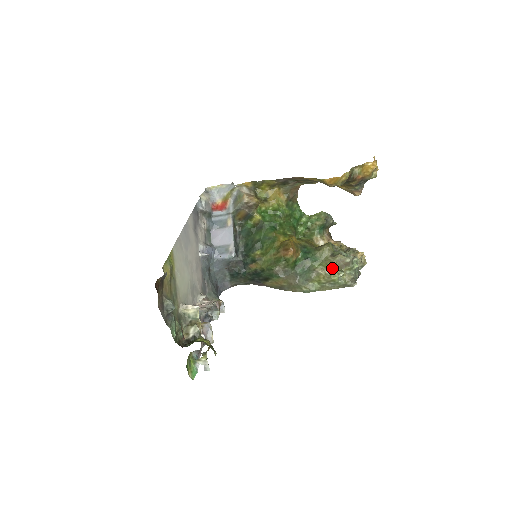
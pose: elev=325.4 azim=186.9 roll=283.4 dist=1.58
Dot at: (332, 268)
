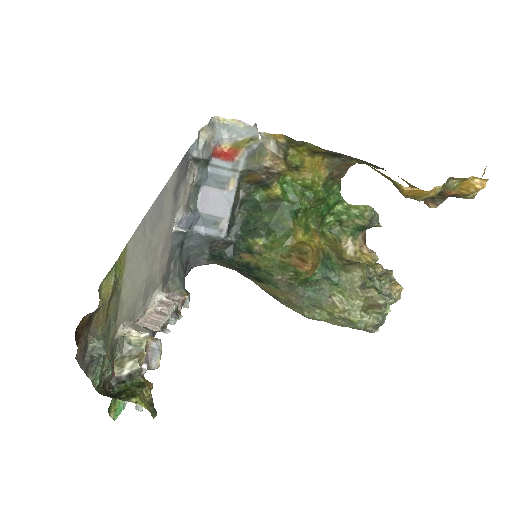
Dot at: (356, 305)
